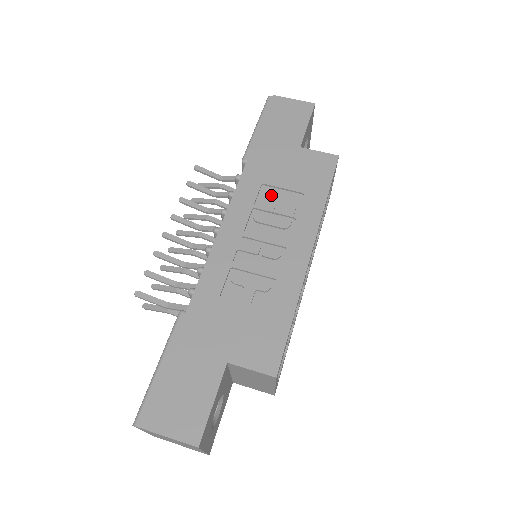
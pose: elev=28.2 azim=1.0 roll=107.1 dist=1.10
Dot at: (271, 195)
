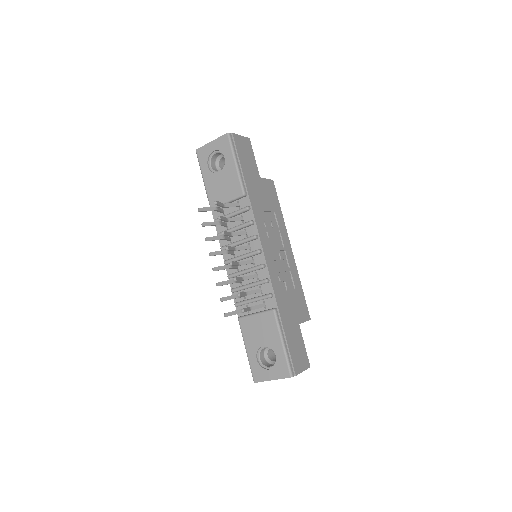
Dot at: (265, 217)
